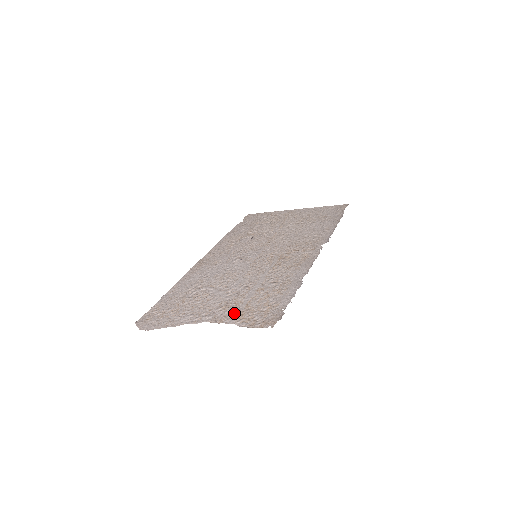
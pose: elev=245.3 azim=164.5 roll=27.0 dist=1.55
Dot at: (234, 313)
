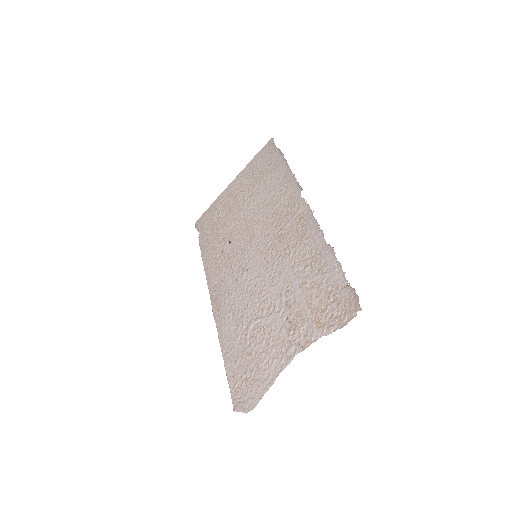
Dot at: (309, 326)
